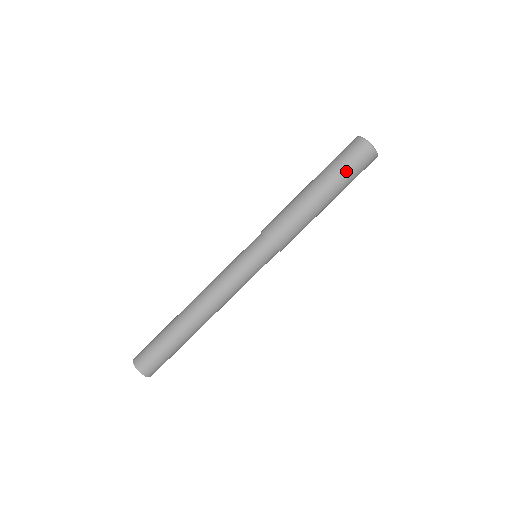
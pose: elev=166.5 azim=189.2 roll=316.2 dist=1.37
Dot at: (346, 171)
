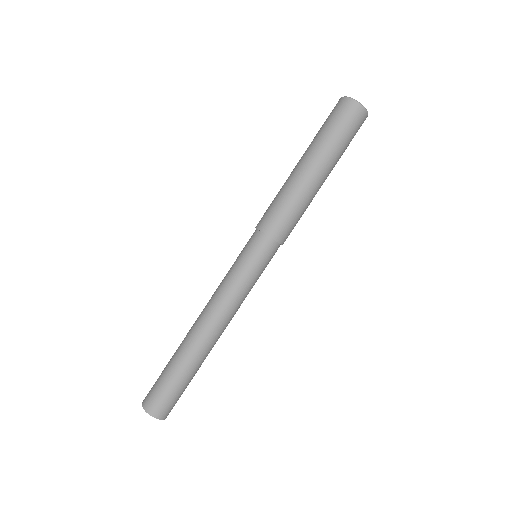
Dot at: (329, 133)
